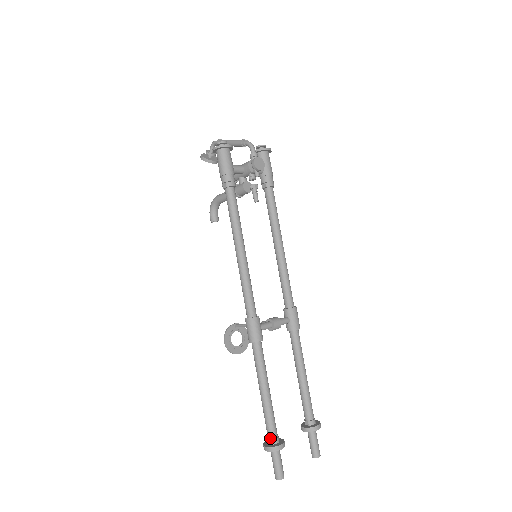
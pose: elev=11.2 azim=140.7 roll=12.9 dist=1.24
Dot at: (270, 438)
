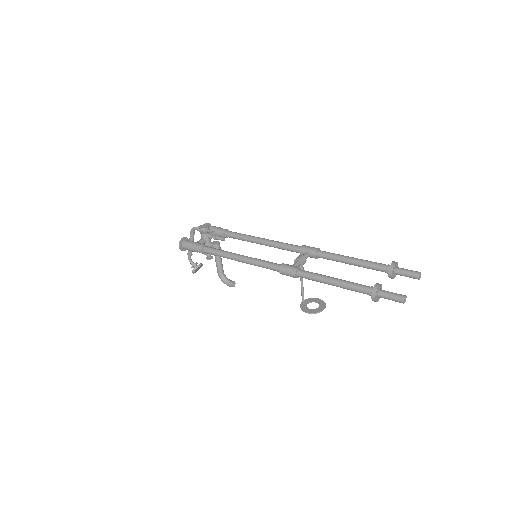
Dot at: (368, 292)
